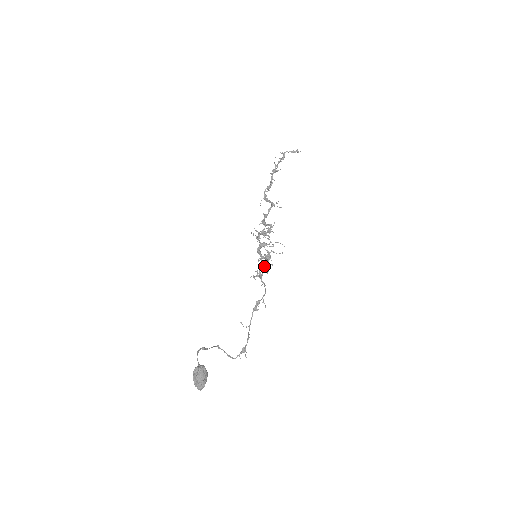
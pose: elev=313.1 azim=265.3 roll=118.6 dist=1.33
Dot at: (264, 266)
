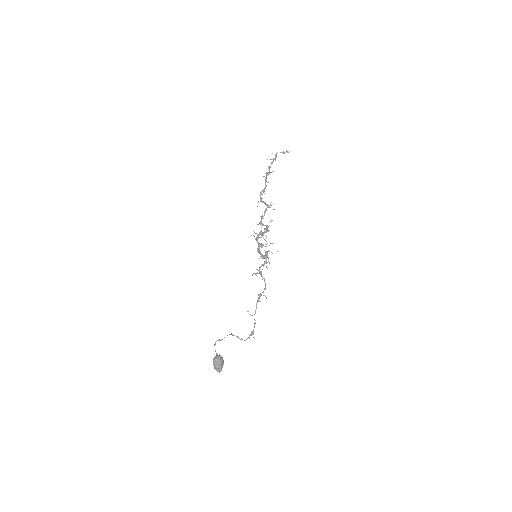
Dot at: (263, 265)
